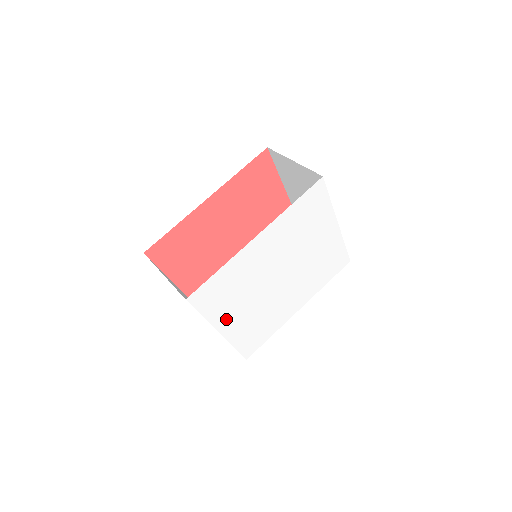
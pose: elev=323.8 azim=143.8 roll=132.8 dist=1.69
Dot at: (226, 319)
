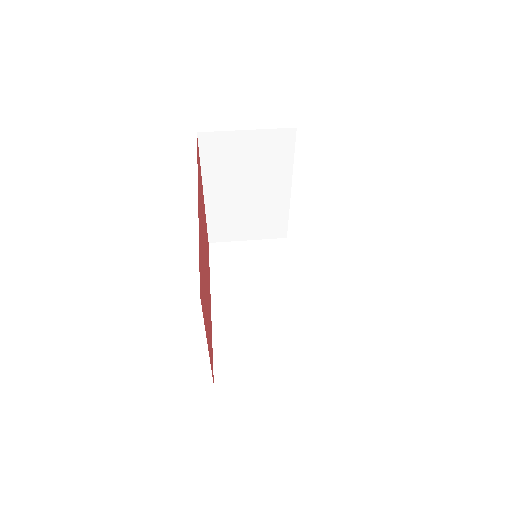
Dot at: occluded
